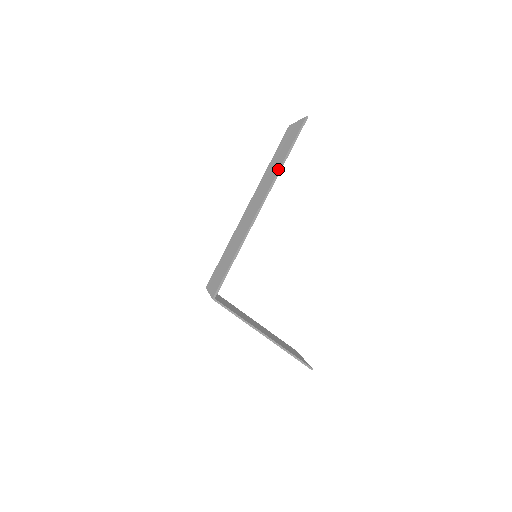
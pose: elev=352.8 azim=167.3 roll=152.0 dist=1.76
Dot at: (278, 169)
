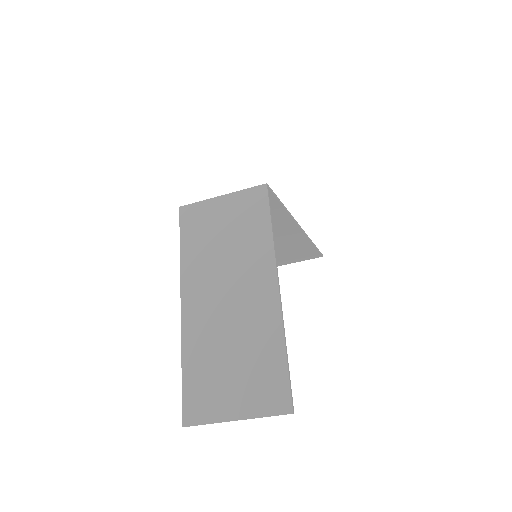
Dot at: occluded
